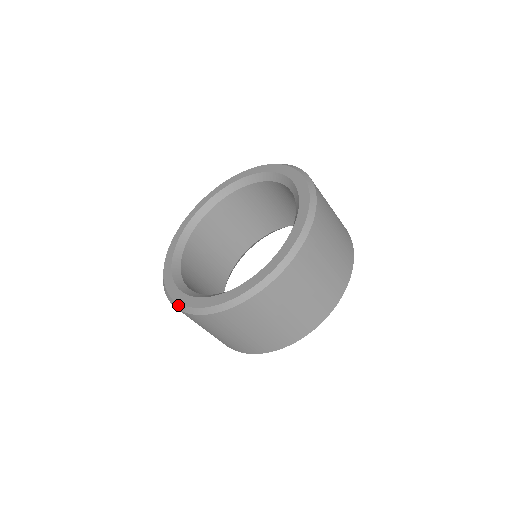
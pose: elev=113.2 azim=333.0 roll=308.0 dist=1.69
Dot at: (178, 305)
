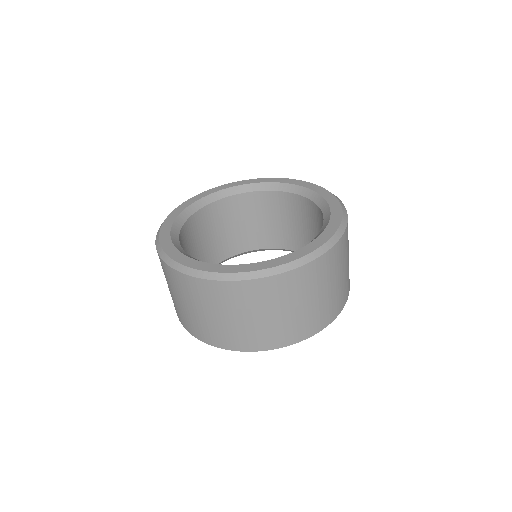
Dot at: (190, 270)
